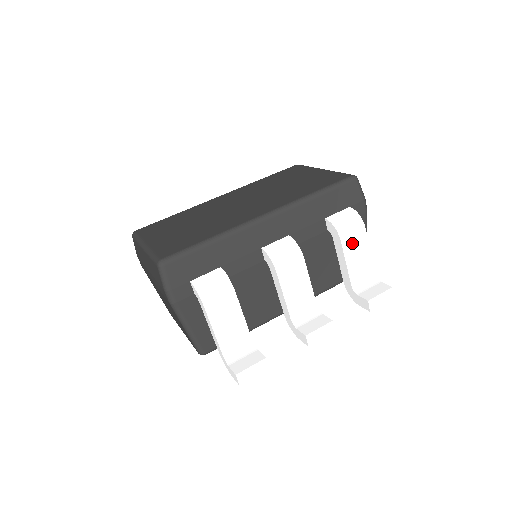
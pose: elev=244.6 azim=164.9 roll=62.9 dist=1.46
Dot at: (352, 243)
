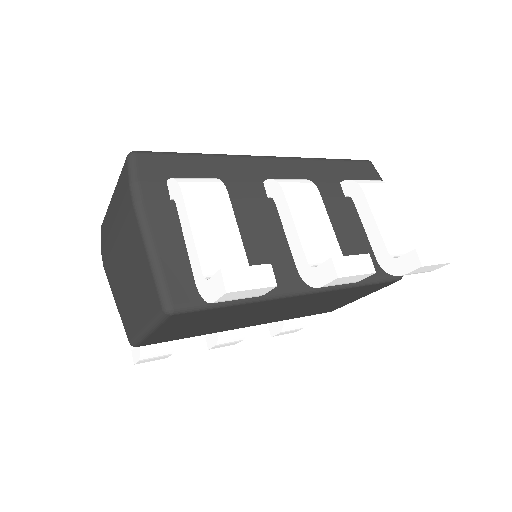
Dot at: (378, 200)
